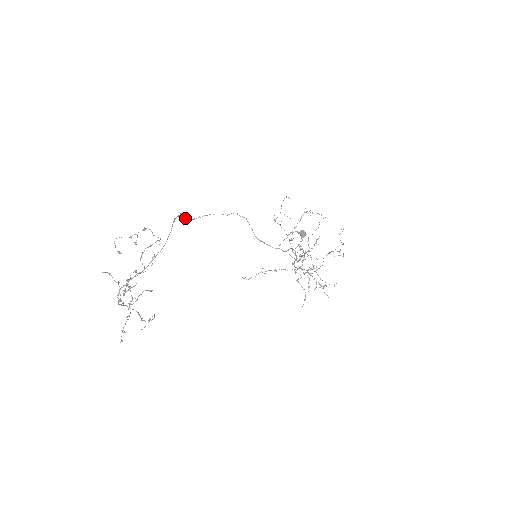
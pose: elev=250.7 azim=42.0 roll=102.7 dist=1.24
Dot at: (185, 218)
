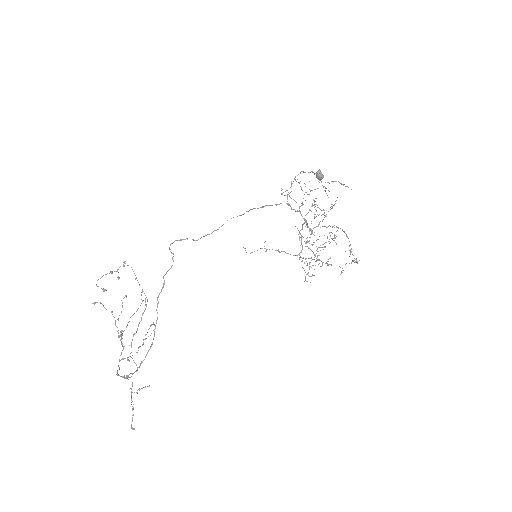
Dot at: occluded
